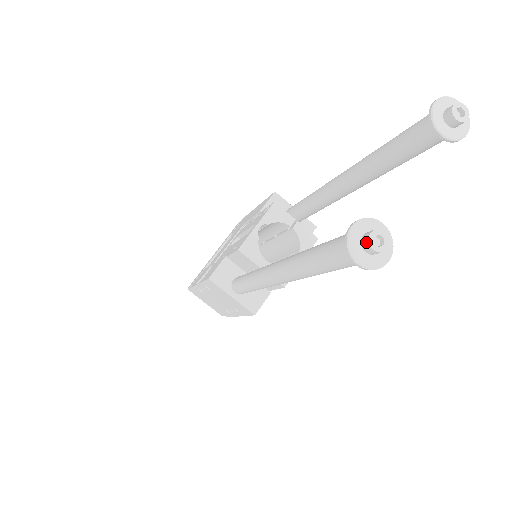
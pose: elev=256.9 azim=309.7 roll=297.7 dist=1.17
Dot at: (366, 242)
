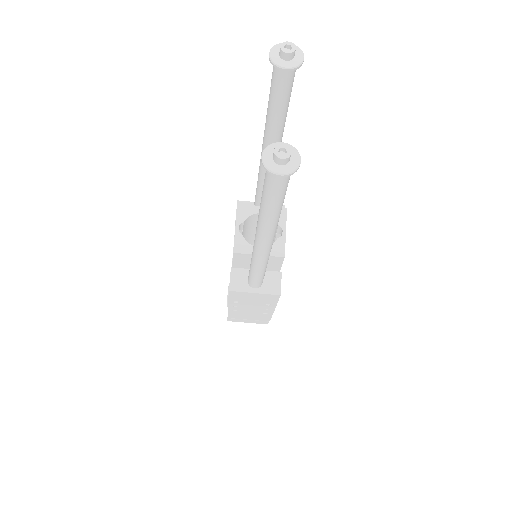
Dot at: (275, 158)
